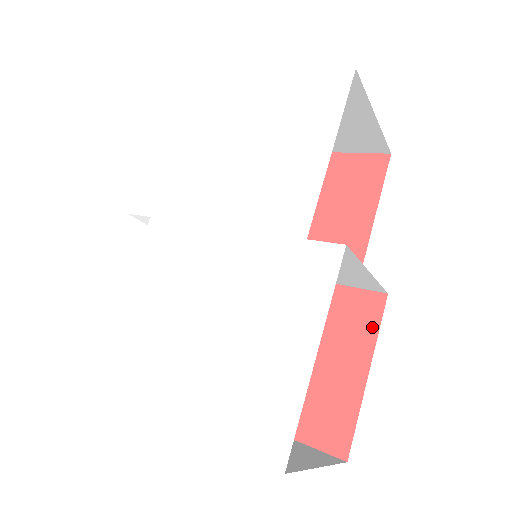
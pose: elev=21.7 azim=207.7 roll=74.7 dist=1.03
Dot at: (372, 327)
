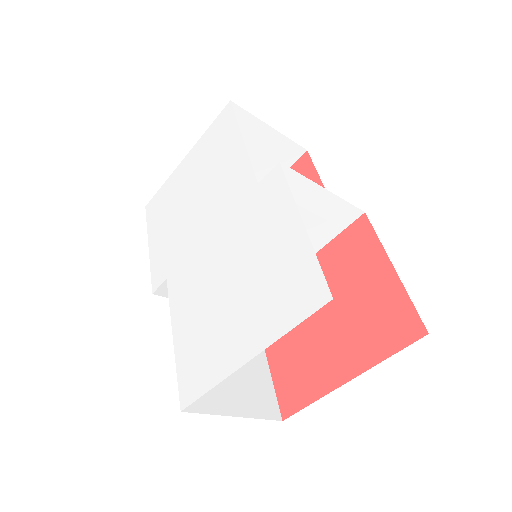
Dot at: (372, 239)
